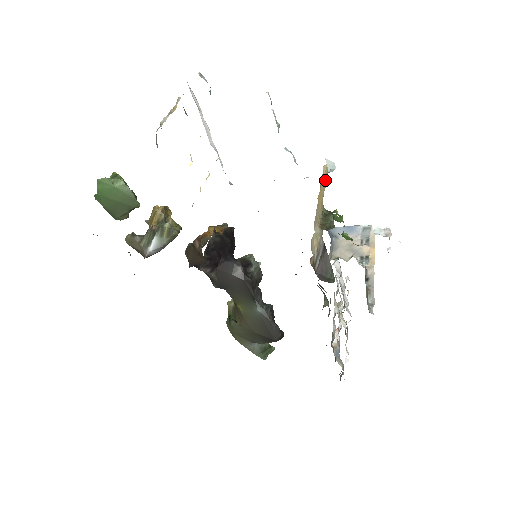
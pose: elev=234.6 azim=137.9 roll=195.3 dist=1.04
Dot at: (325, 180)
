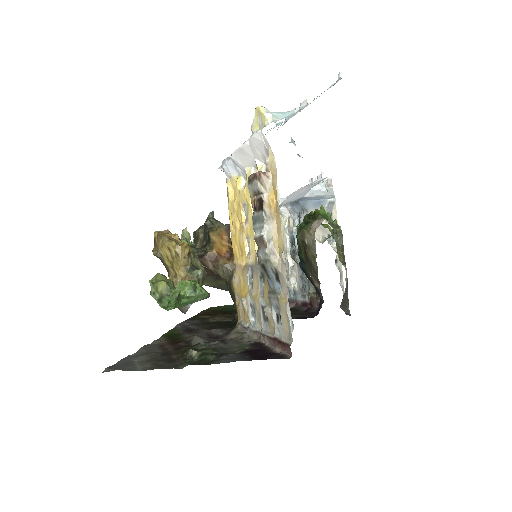
Dot at: occluded
